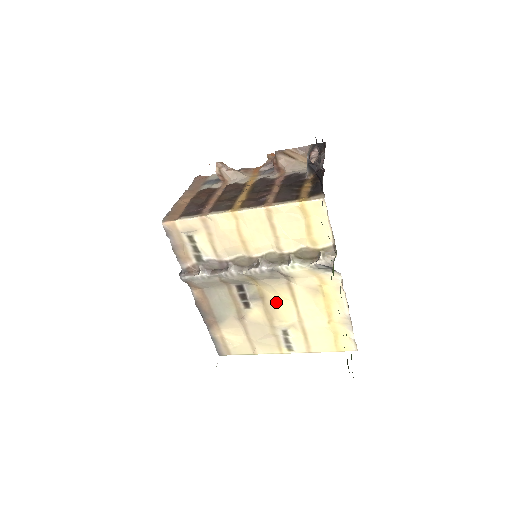
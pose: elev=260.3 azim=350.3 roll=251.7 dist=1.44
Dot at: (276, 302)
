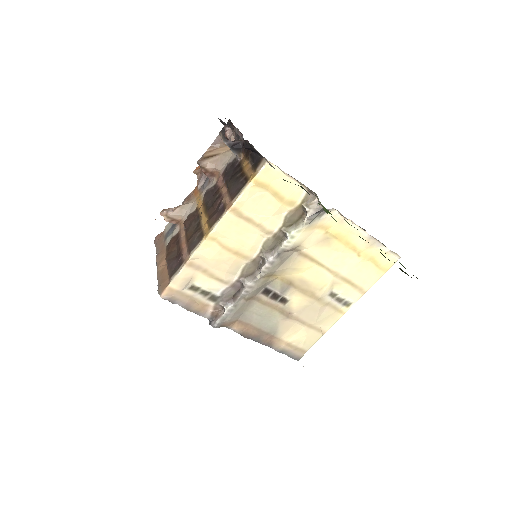
Dot at: (304, 277)
